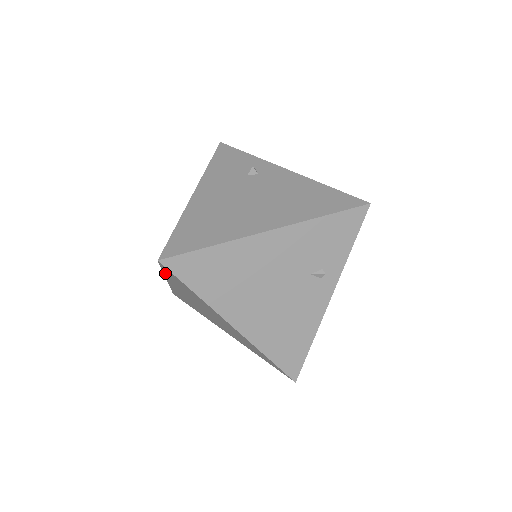
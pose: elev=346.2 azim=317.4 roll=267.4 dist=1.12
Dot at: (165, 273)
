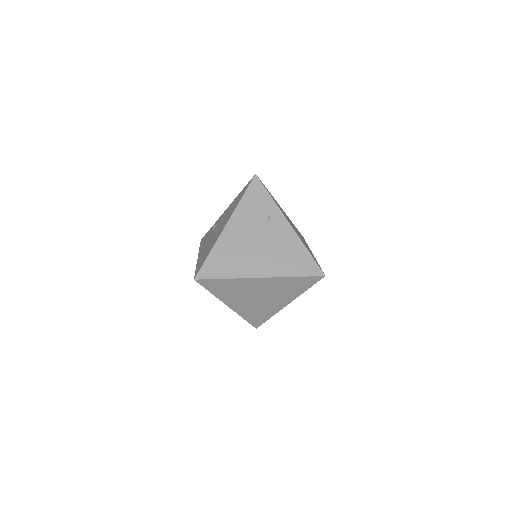
Dot at: (212, 292)
